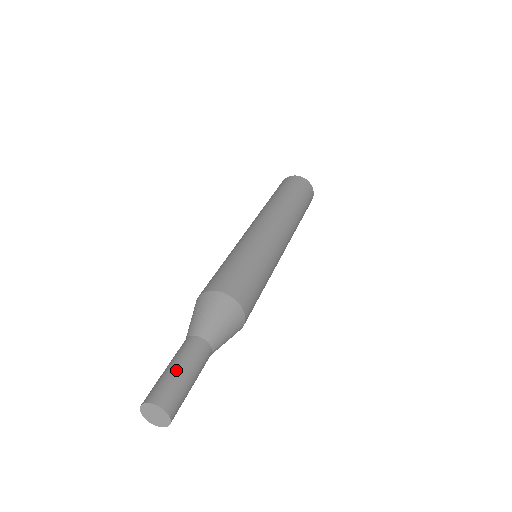
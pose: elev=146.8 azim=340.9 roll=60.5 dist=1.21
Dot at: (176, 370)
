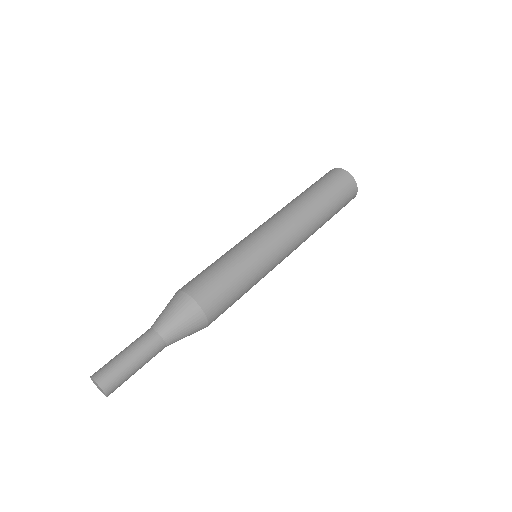
Dot at: (124, 357)
